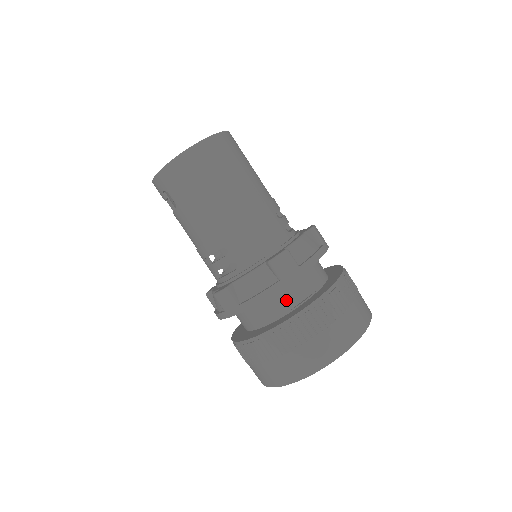
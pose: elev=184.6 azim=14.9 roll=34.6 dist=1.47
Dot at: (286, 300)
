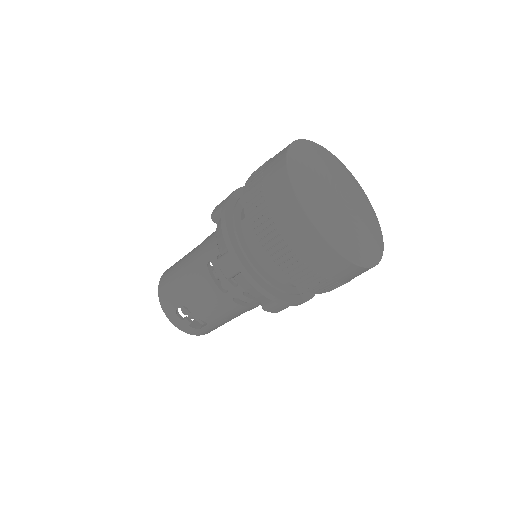
Dot at: occluded
